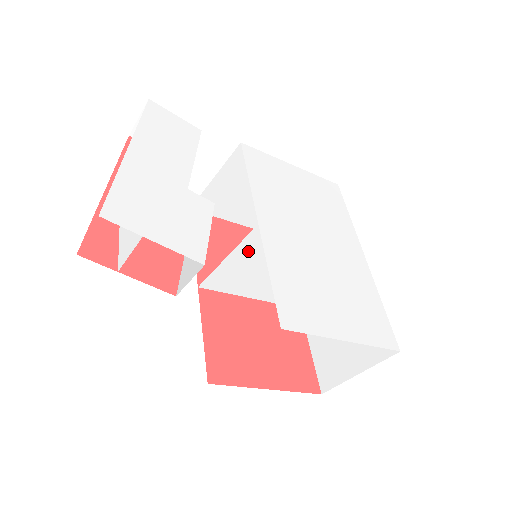
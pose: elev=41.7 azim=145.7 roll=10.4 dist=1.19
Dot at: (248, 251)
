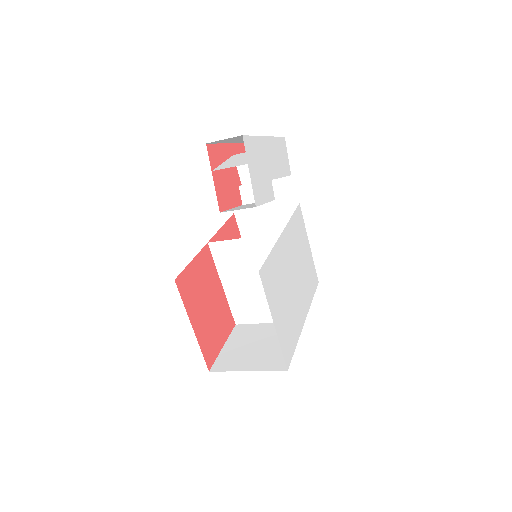
Dot at: (258, 246)
